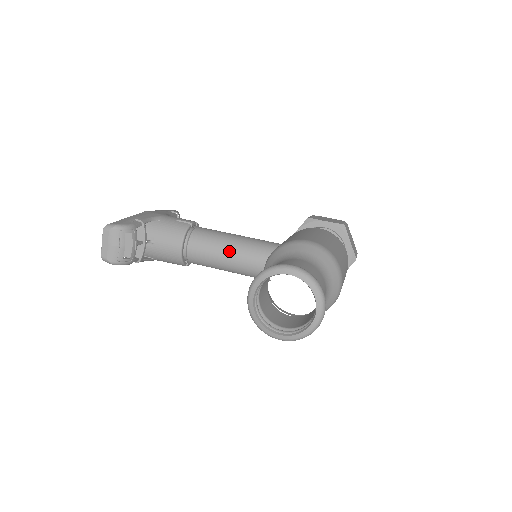
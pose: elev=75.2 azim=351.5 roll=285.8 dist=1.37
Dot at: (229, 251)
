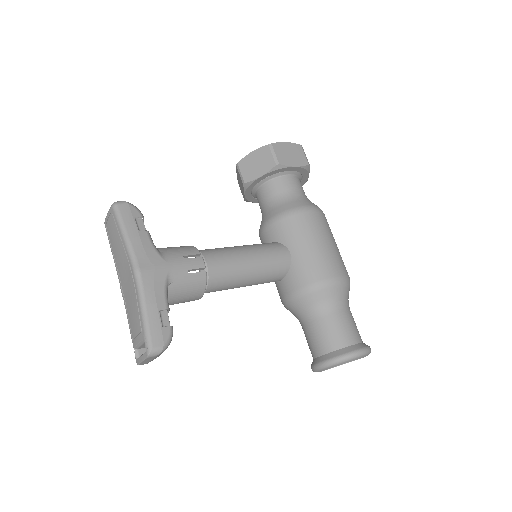
Dot at: (249, 282)
